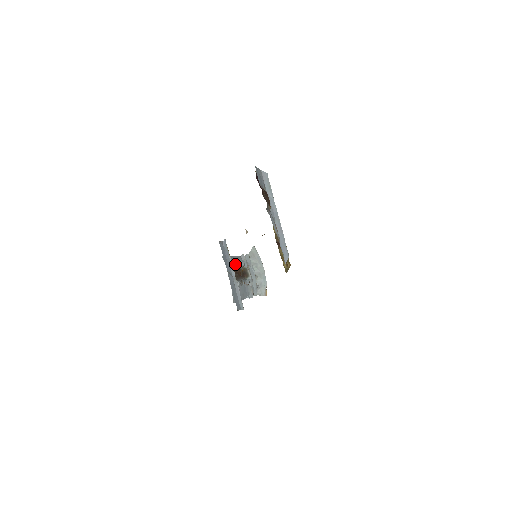
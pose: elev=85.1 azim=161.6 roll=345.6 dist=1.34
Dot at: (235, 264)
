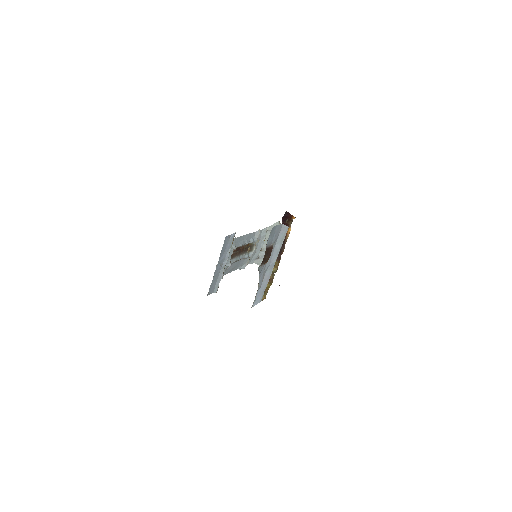
Dot at: (240, 245)
